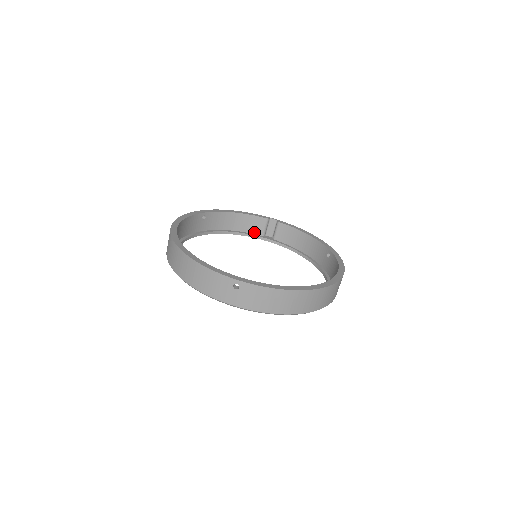
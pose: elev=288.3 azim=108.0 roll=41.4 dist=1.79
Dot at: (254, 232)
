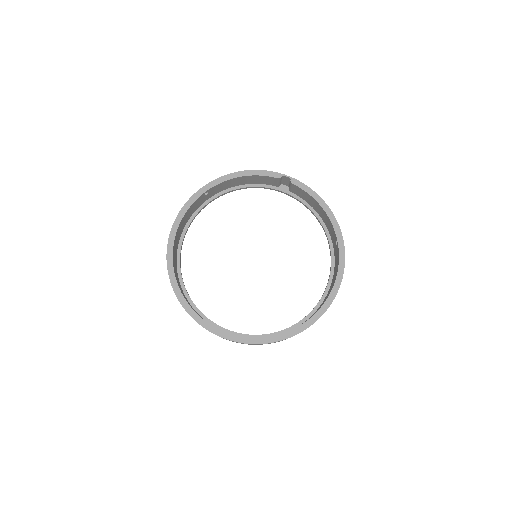
Dot at: (267, 184)
